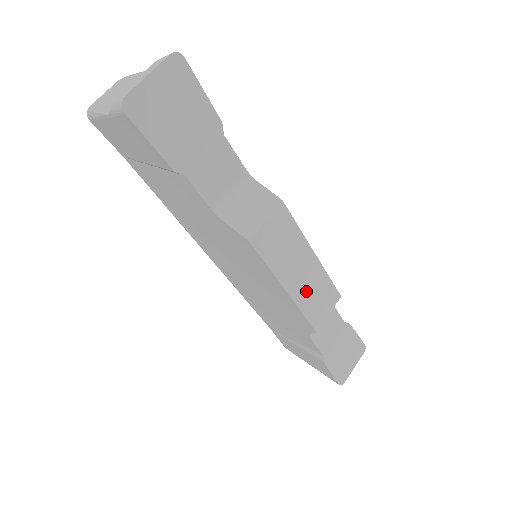
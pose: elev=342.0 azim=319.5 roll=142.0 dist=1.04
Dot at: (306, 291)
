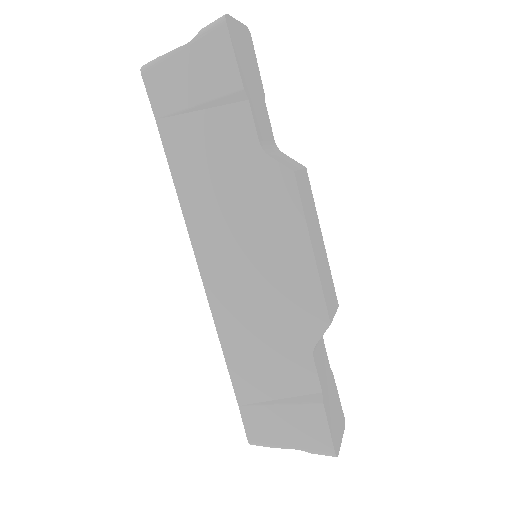
Dot at: (322, 268)
